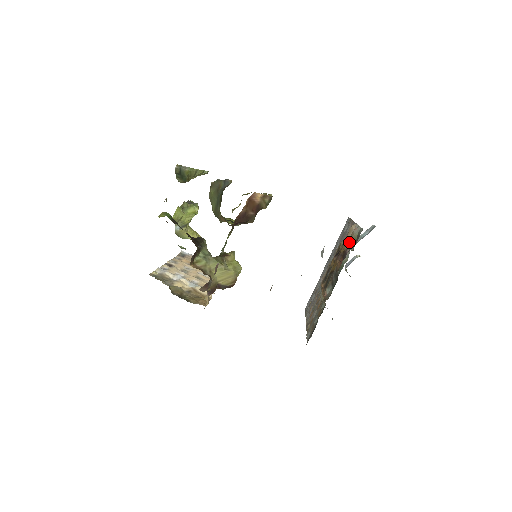
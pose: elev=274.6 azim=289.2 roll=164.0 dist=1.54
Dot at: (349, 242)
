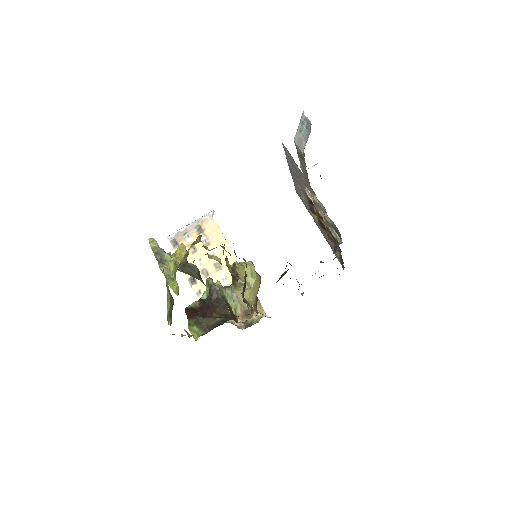
Dot at: (327, 224)
